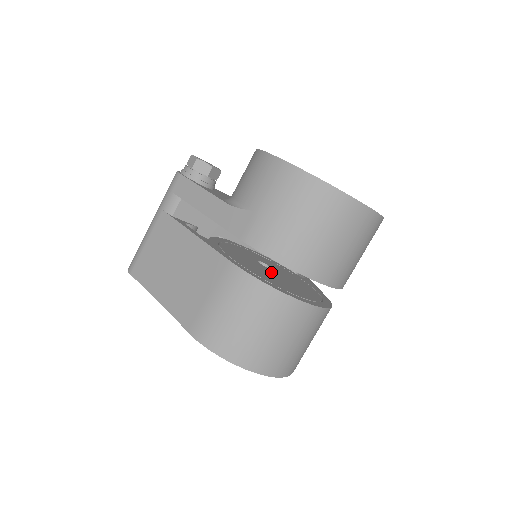
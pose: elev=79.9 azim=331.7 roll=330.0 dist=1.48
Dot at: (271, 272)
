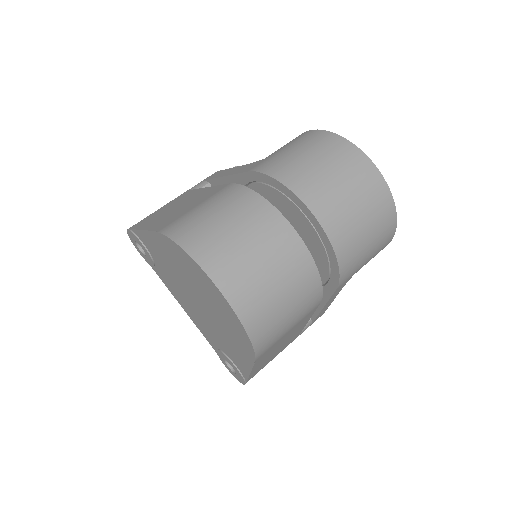
Dot at: occluded
